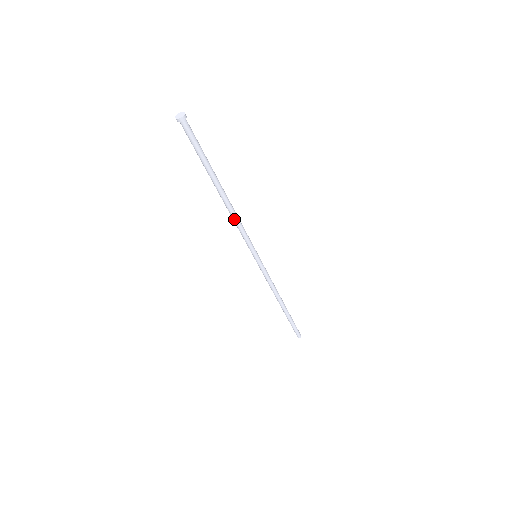
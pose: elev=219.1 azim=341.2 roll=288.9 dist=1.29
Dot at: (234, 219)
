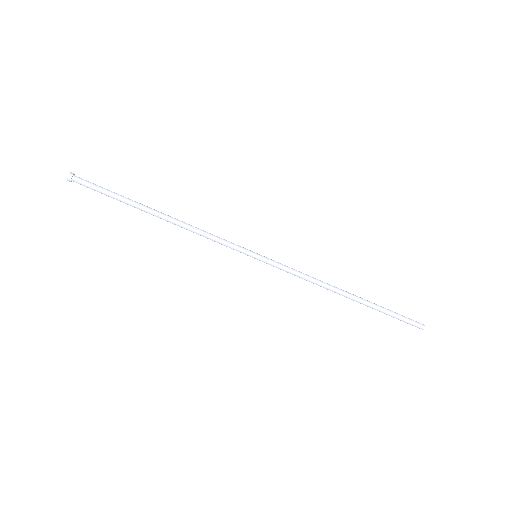
Dot at: (194, 229)
